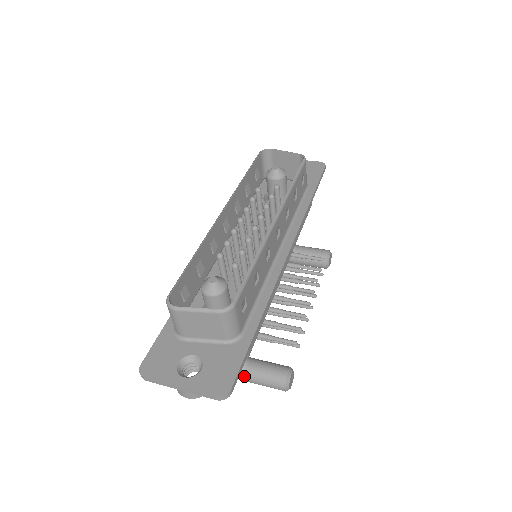
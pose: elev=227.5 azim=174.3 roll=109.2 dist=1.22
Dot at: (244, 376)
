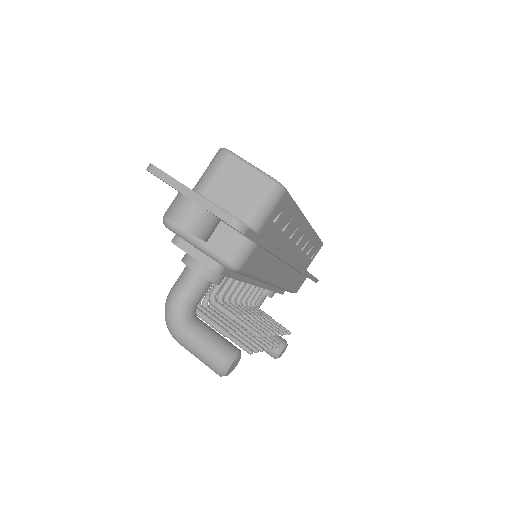
Dot at: (185, 325)
